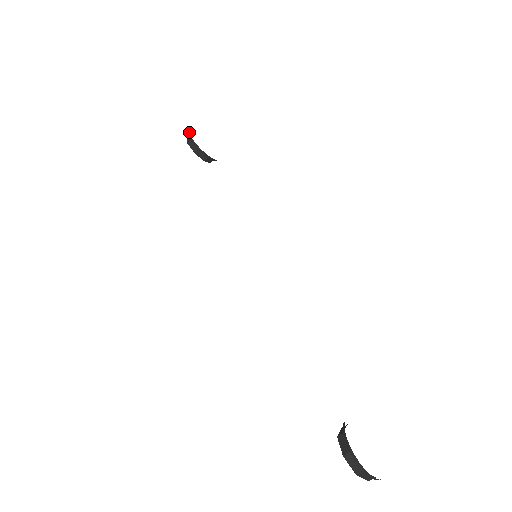
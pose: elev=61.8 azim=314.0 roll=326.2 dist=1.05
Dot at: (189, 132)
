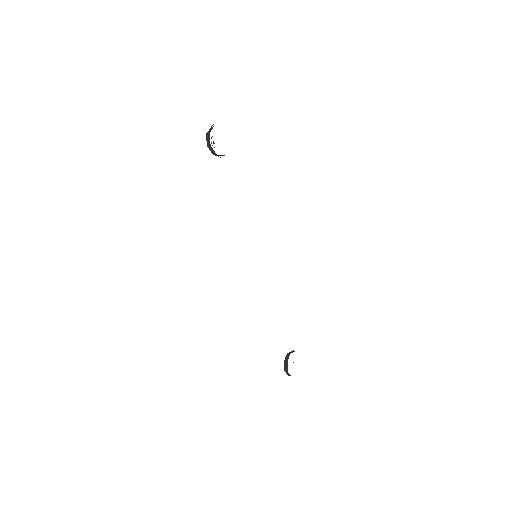
Dot at: (209, 137)
